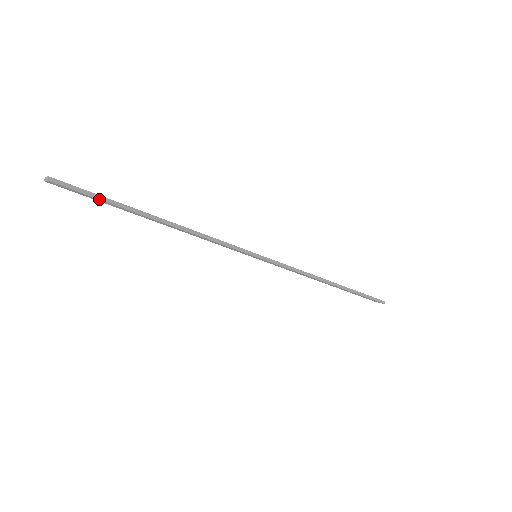
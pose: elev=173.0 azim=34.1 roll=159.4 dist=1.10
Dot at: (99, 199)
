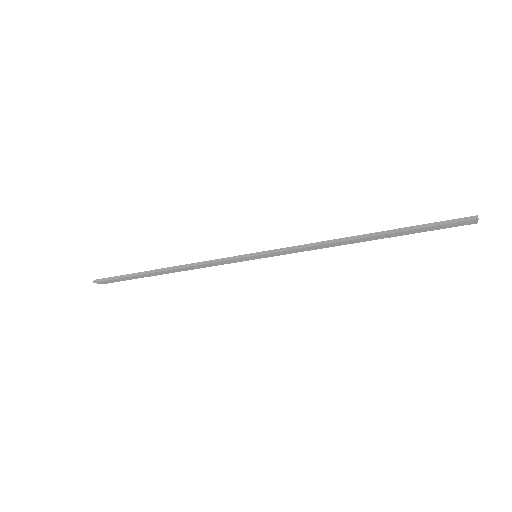
Dot at: (120, 278)
